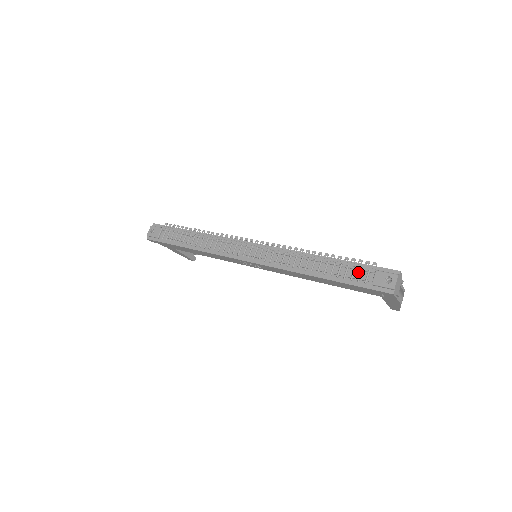
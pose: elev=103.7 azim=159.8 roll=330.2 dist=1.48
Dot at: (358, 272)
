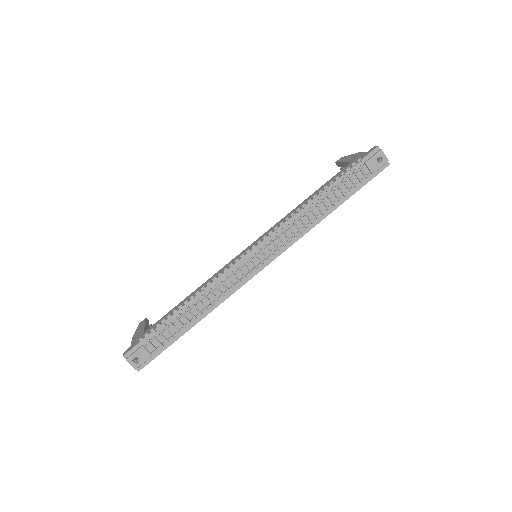
Dot at: (354, 177)
